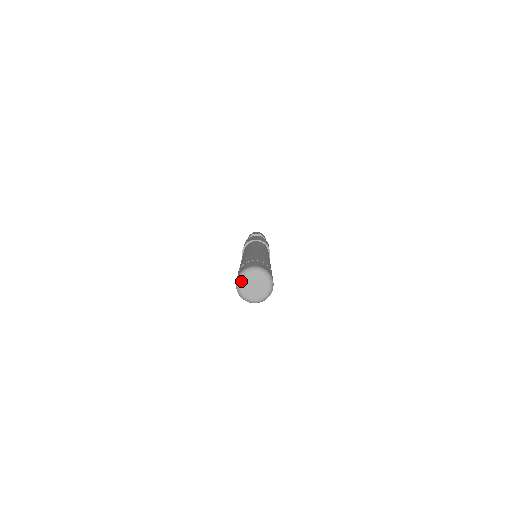
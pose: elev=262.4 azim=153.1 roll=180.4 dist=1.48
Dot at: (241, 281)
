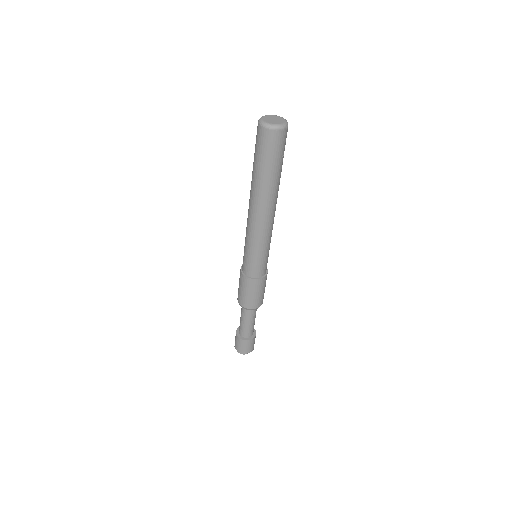
Dot at: (263, 117)
